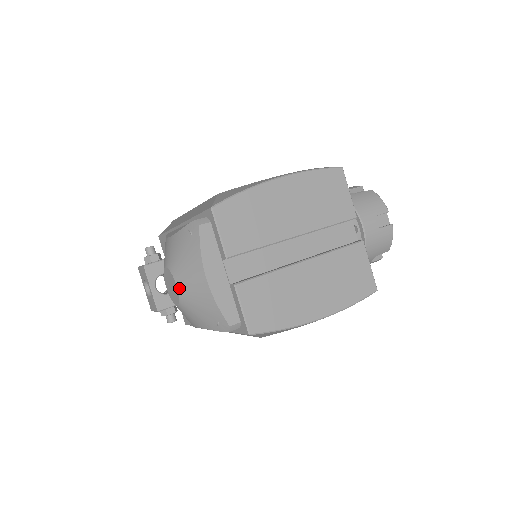
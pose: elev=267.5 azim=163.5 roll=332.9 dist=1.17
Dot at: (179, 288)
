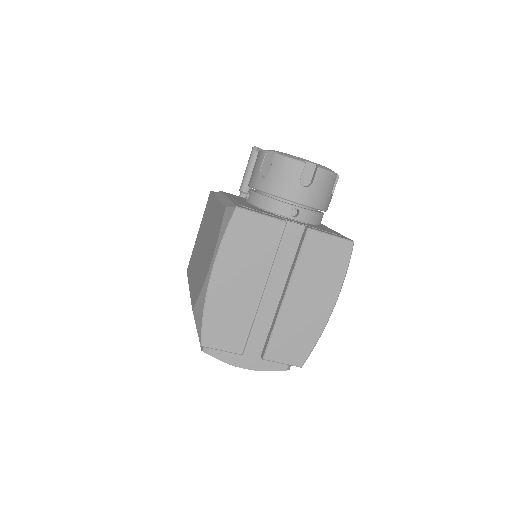
Dot at: occluded
